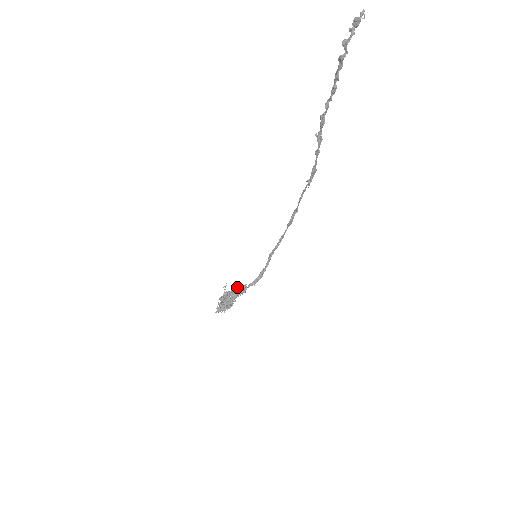
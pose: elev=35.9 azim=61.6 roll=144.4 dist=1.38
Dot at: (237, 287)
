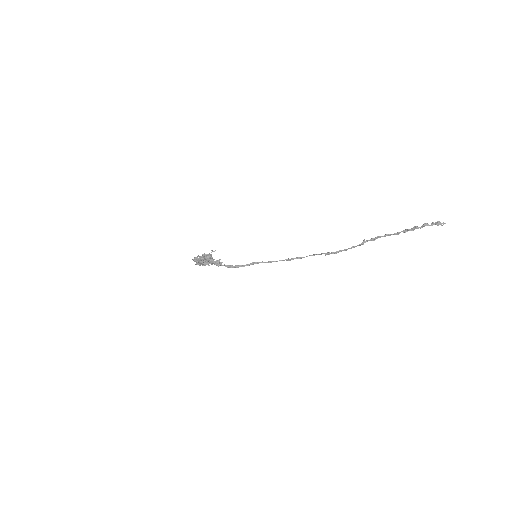
Dot at: occluded
